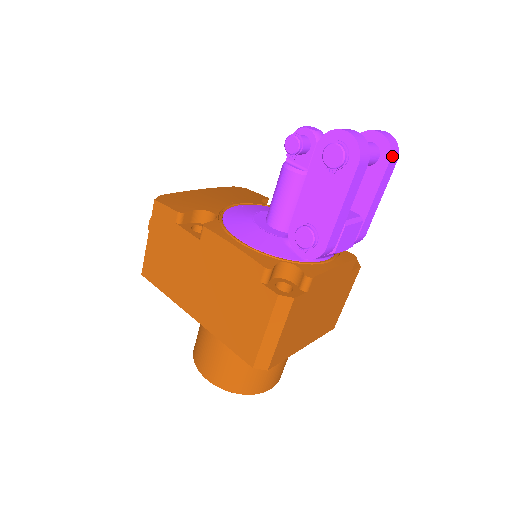
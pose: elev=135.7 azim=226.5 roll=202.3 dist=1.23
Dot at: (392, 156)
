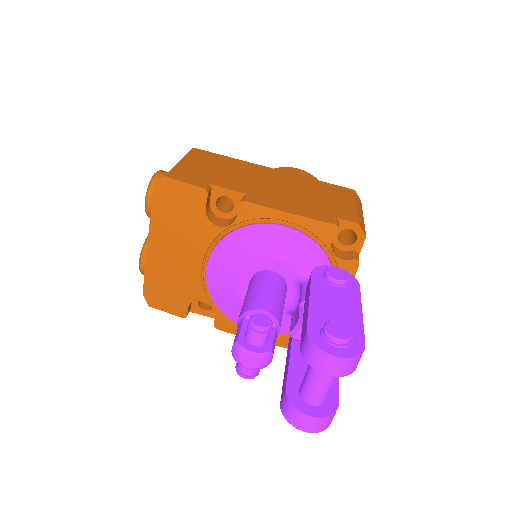
Dot at: (357, 364)
